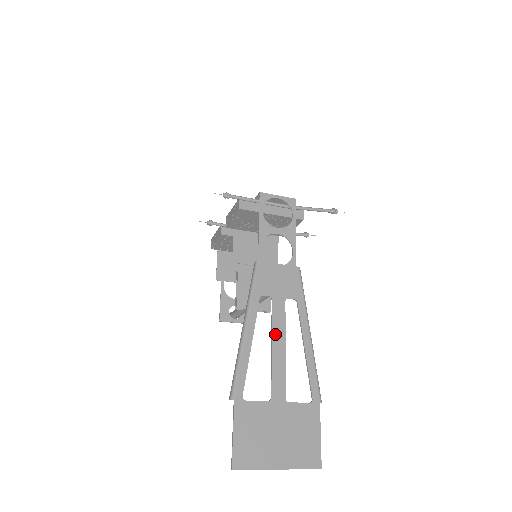
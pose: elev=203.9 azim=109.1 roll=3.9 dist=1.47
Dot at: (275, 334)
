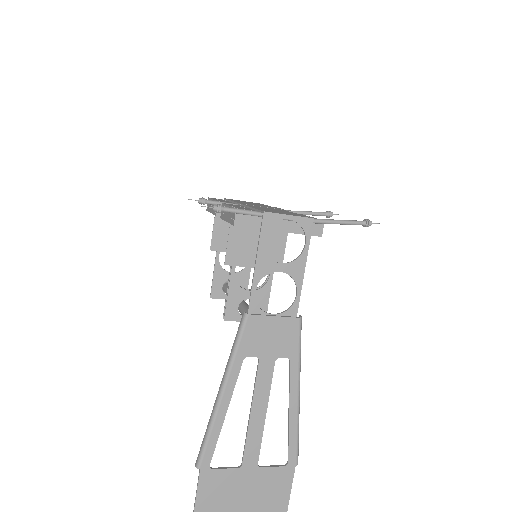
Dot at: (256, 400)
